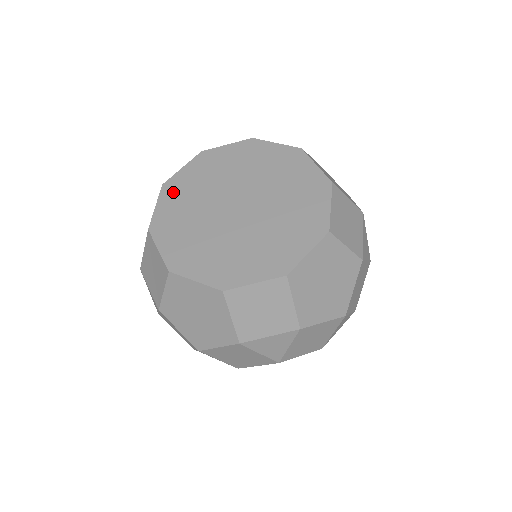
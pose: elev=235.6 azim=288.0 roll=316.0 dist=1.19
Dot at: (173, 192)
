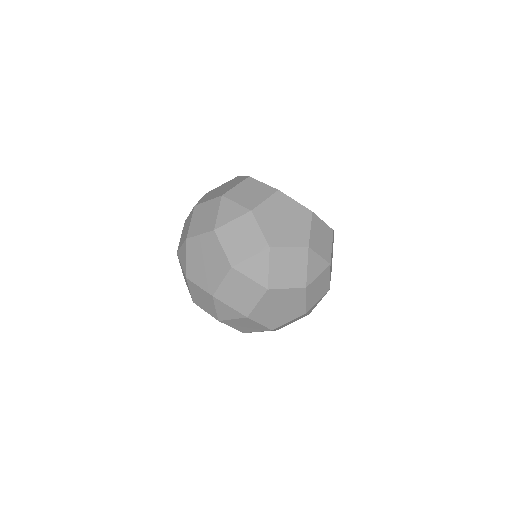
Dot at: occluded
